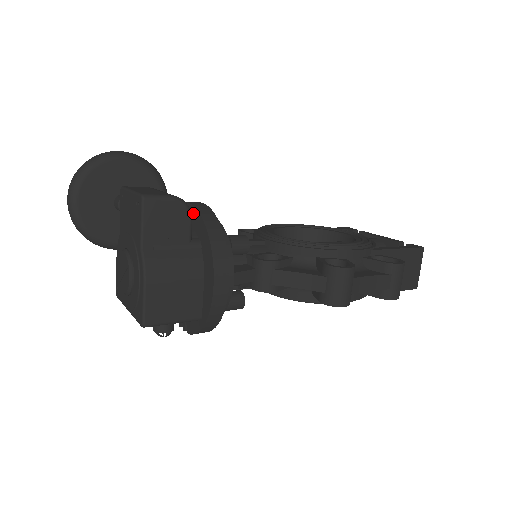
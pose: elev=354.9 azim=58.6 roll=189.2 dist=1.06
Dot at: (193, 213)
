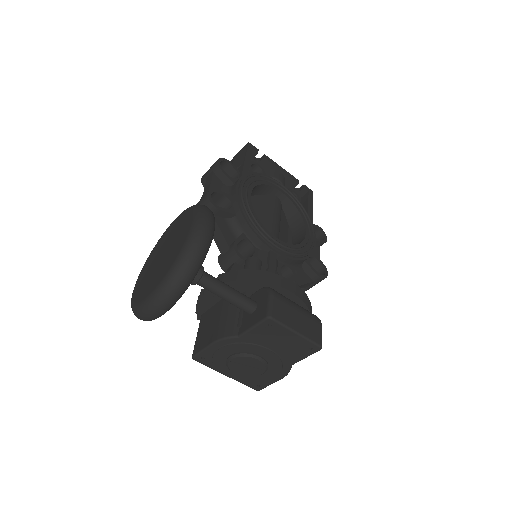
Dot at: (297, 303)
